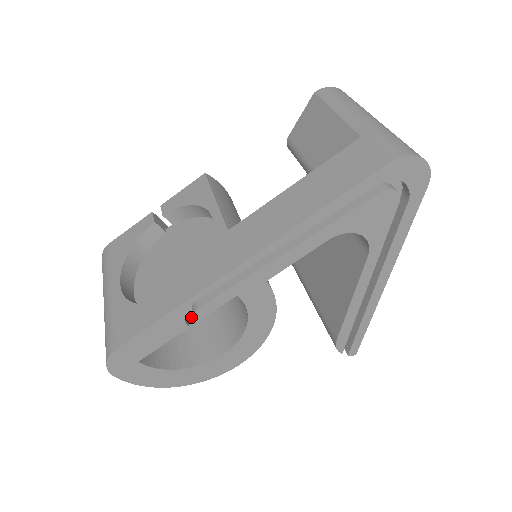
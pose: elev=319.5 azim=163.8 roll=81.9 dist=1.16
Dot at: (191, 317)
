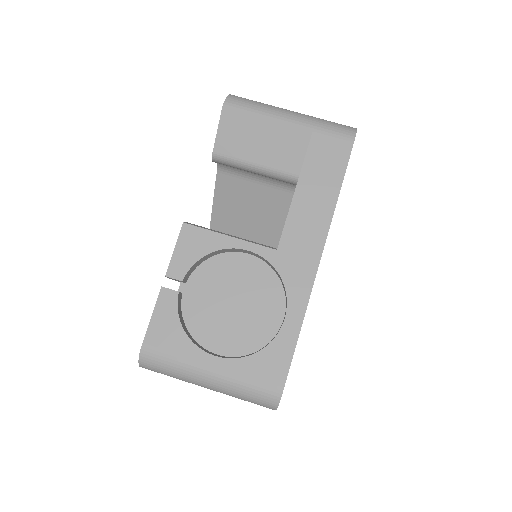
Dot at: occluded
